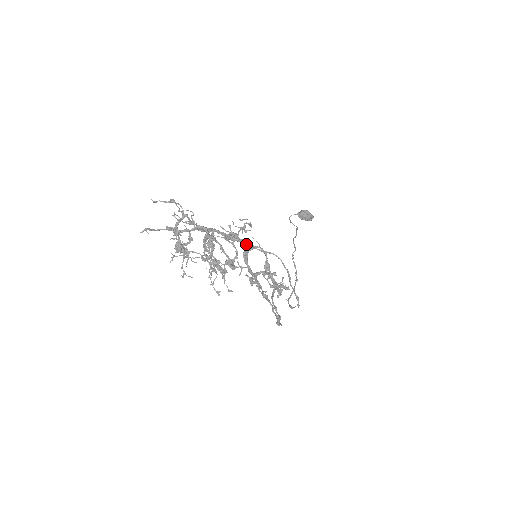
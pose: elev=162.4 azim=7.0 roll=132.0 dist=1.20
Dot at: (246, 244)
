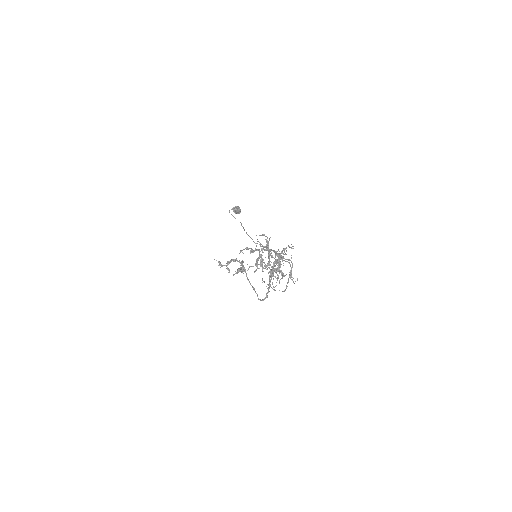
Dot at: (284, 258)
